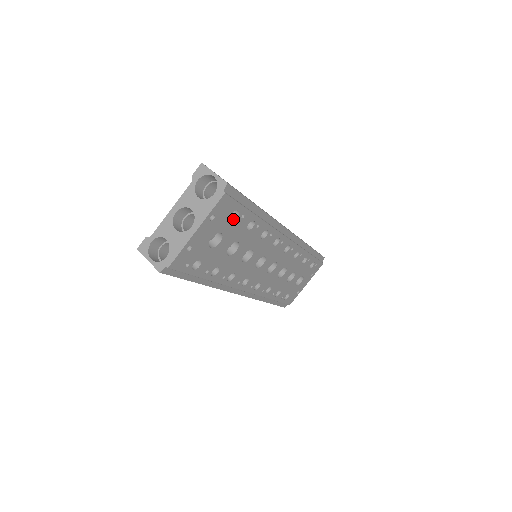
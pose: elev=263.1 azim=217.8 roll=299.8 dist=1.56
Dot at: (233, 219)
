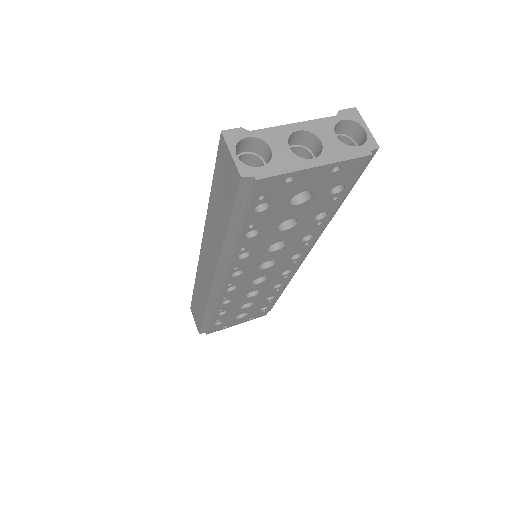
Dot at: (331, 192)
